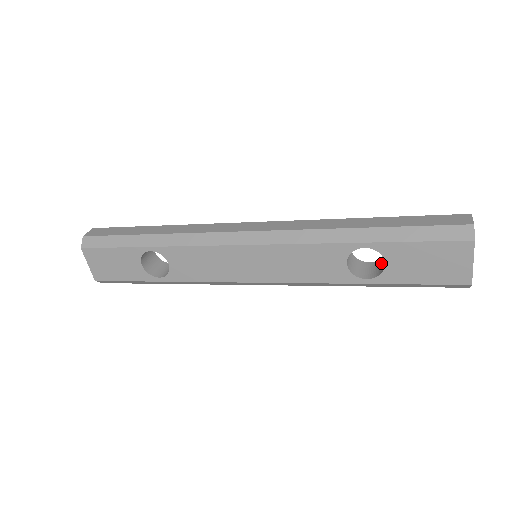
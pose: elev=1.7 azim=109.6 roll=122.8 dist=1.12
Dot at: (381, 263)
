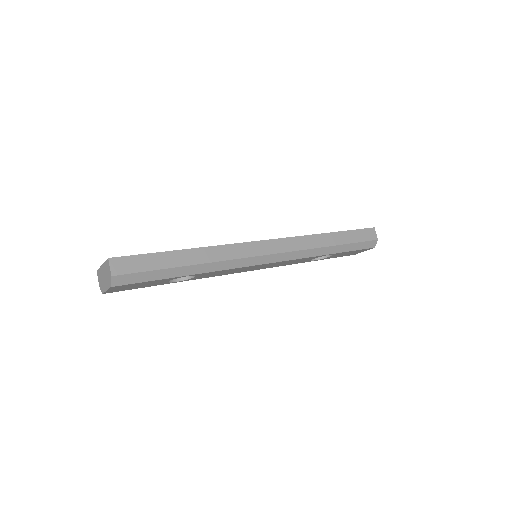
Dot at: occluded
